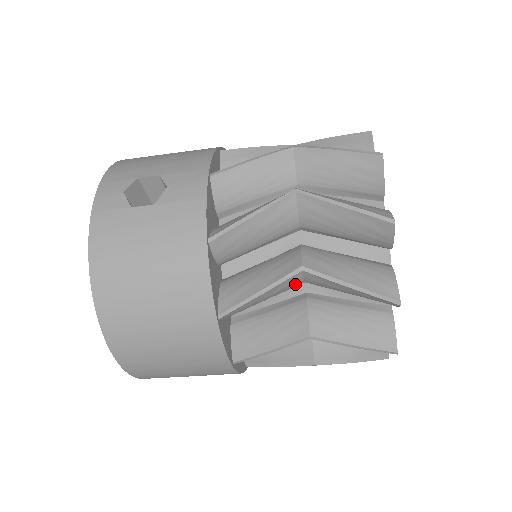
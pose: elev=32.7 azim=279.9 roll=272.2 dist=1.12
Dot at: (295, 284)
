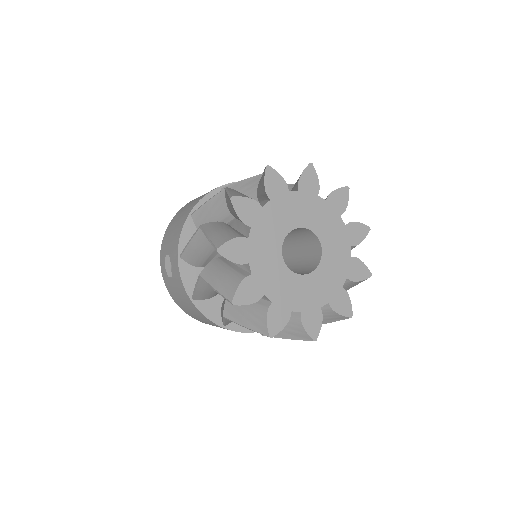
Dot at: occluded
